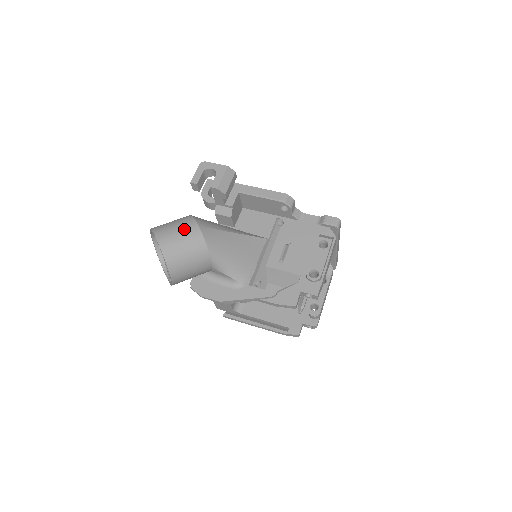
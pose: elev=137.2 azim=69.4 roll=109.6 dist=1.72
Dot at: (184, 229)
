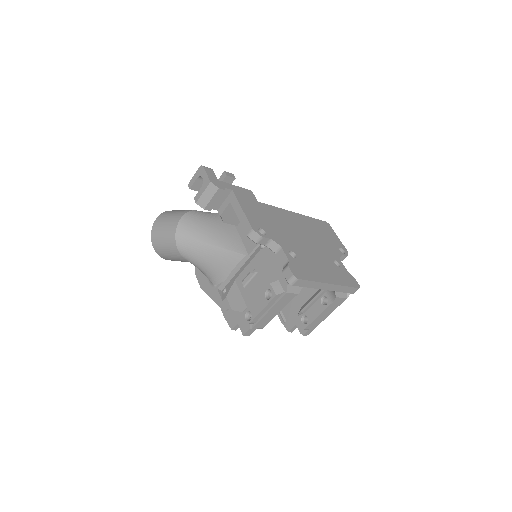
Dot at: (167, 231)
